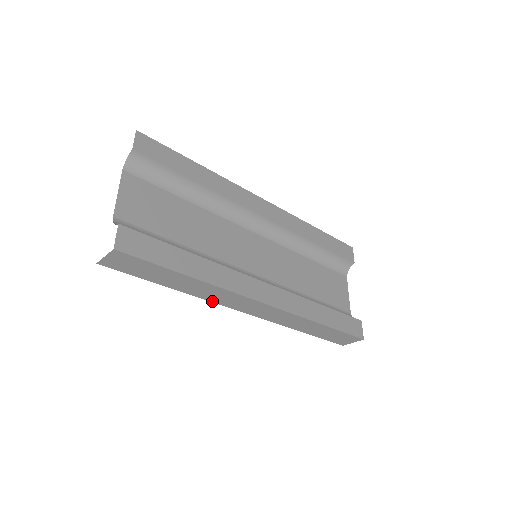
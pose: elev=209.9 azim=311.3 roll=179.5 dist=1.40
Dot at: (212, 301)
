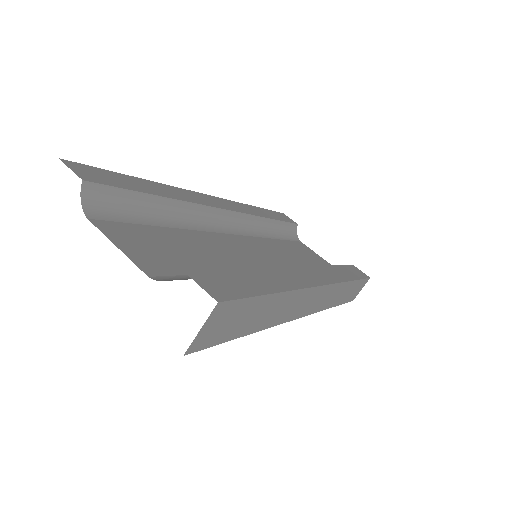
Dot at: (283, 322)
